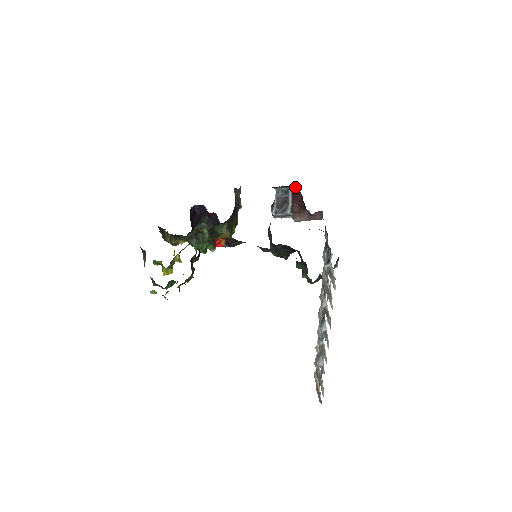
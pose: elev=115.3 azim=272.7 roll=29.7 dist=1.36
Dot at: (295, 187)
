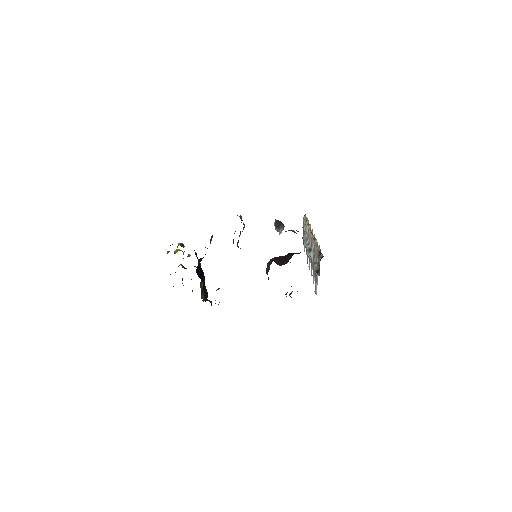
Dot at: occluded
